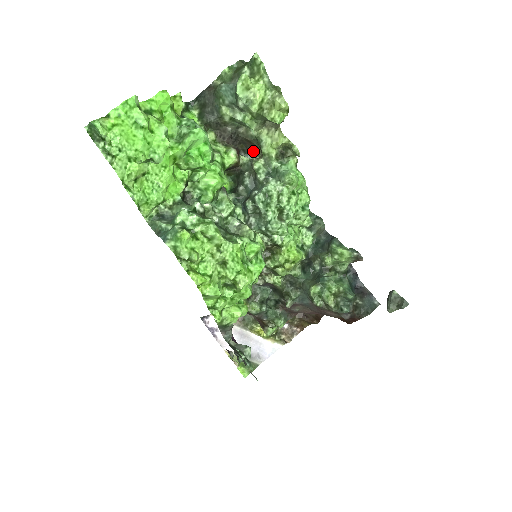
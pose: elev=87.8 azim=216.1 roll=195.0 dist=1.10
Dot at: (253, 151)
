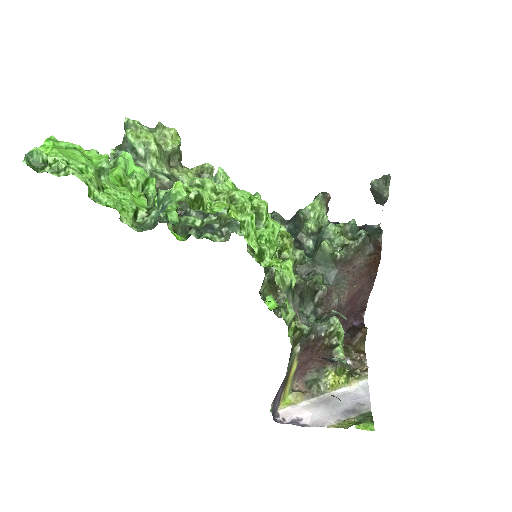
Dot at: (179, 204)
